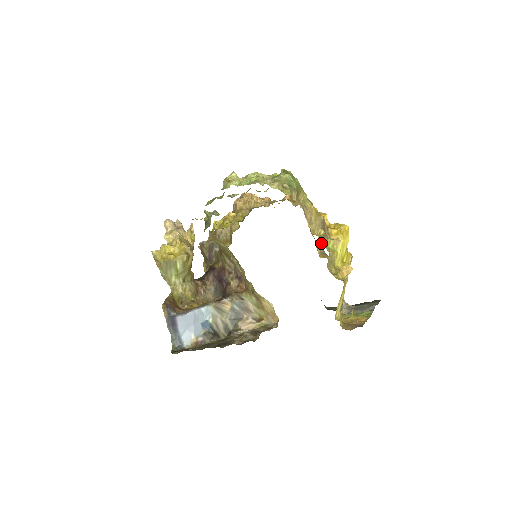
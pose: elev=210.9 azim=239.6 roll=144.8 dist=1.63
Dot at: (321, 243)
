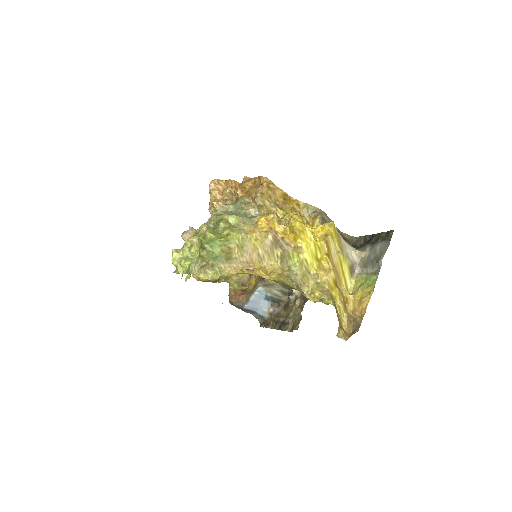
Dot at: (283, 268)
